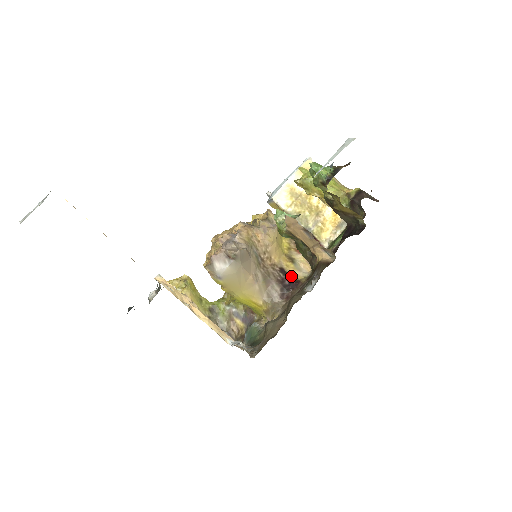
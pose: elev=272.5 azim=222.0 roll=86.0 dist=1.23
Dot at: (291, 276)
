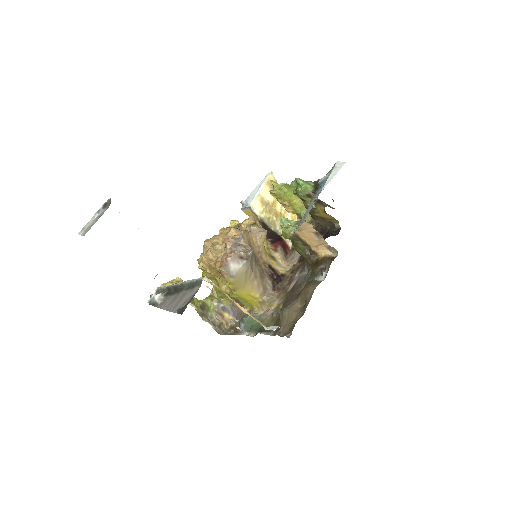
Dot at: (277, 271)
